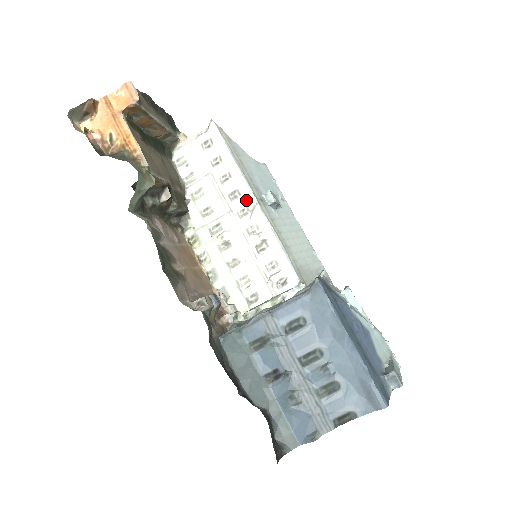
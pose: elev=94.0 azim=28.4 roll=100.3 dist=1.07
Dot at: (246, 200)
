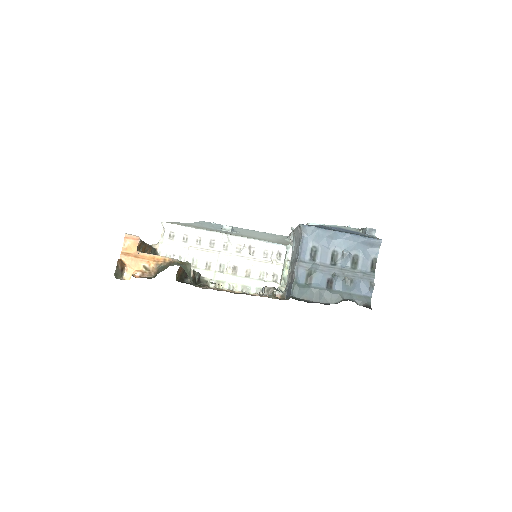
Dot at: (220, 239)
